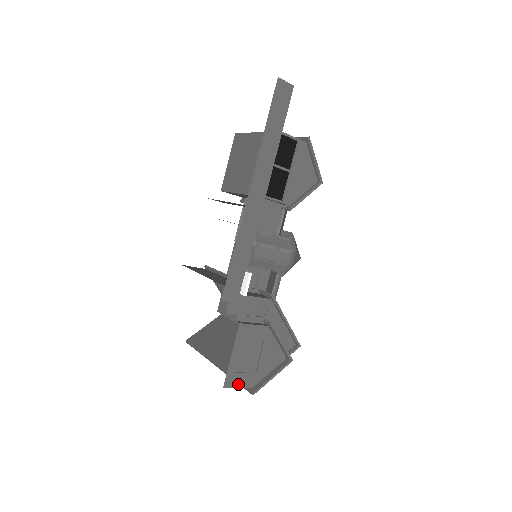
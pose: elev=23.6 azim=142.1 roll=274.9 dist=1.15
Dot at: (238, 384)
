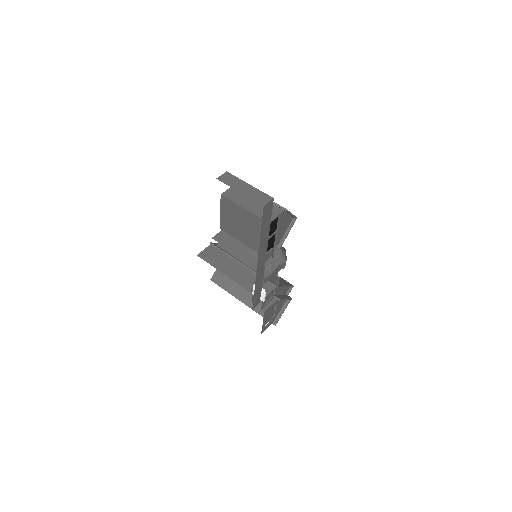
Dot at: (267, 327)
